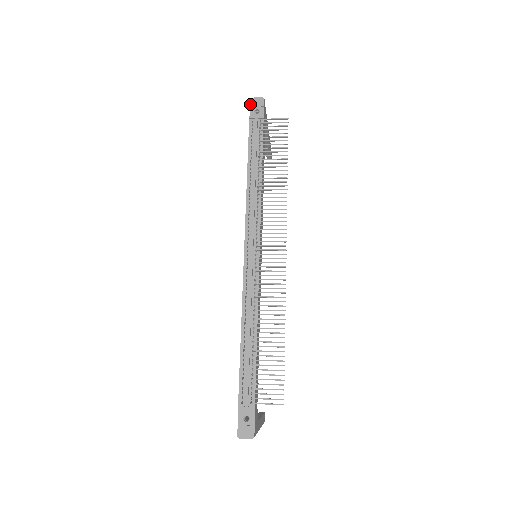
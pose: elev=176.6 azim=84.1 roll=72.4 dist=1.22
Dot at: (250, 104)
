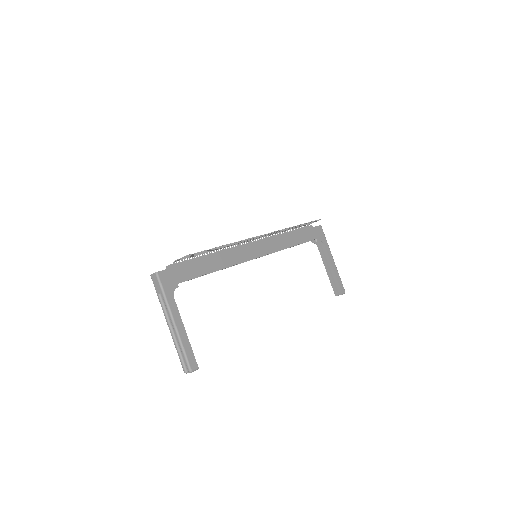
Dot at: occluded
